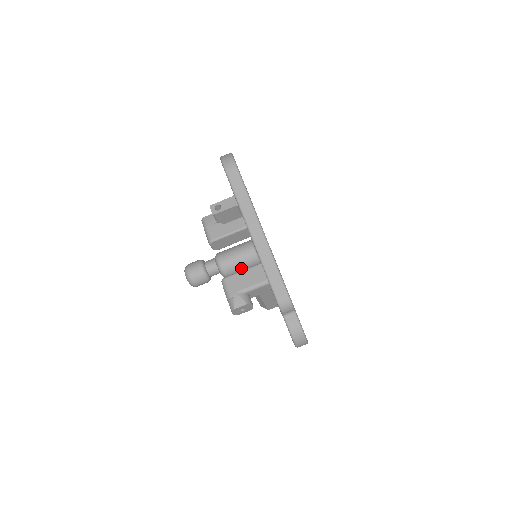
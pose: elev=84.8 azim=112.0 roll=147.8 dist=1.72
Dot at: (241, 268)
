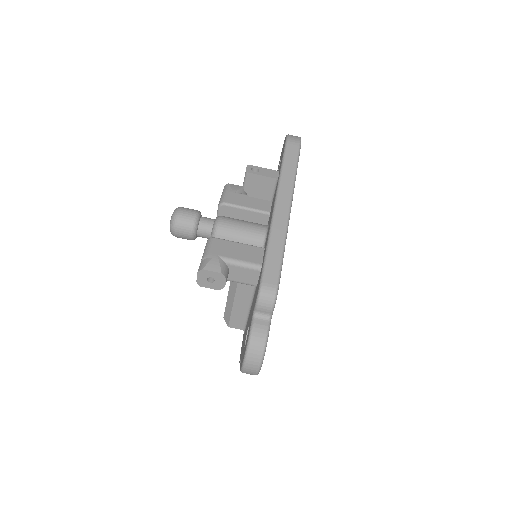
Dot at: occluded
